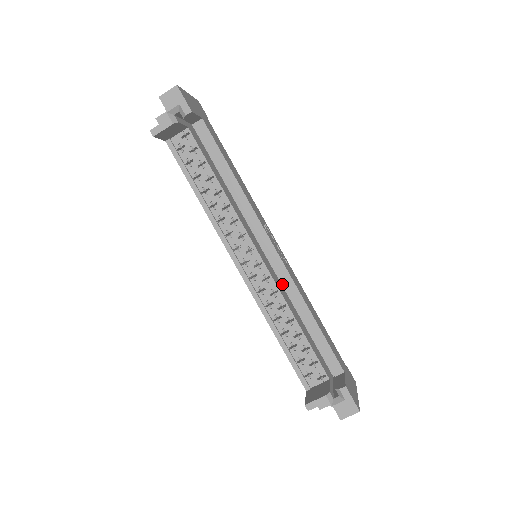
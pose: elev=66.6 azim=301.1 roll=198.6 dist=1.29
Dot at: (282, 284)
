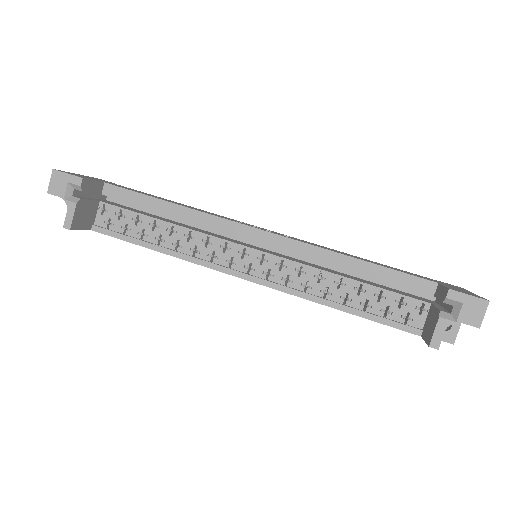
Dot at: (304, 260)
